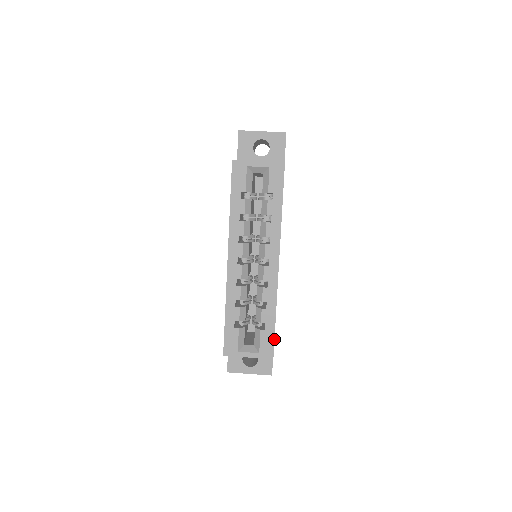
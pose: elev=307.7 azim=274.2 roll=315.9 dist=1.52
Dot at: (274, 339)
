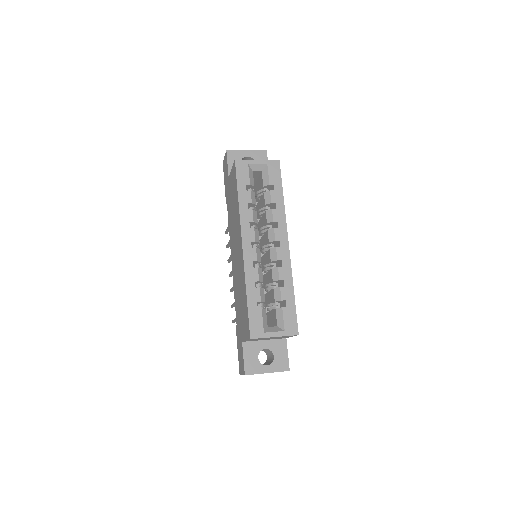
Dot at: (296, 315)
